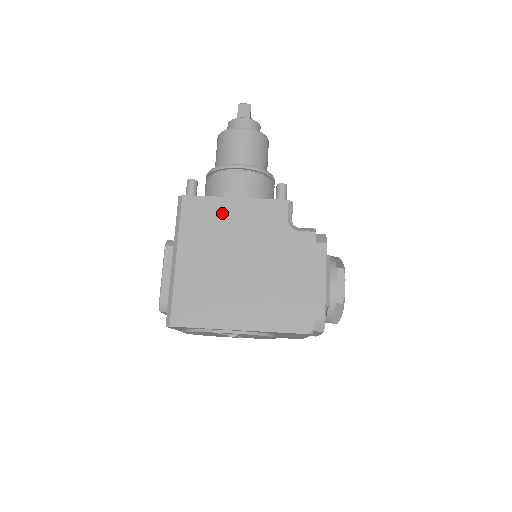
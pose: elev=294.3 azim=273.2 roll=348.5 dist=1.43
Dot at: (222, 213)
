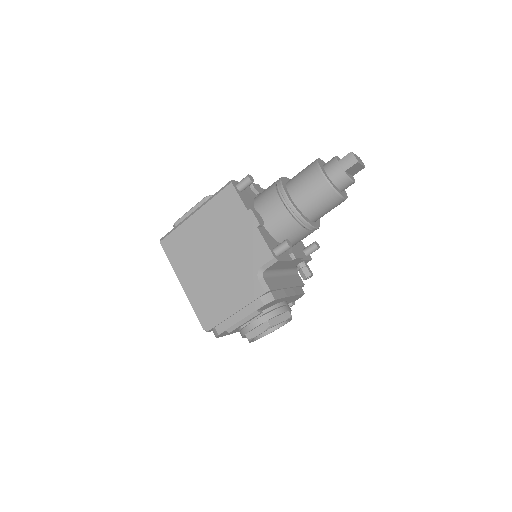
Dot at: (237, 219)
